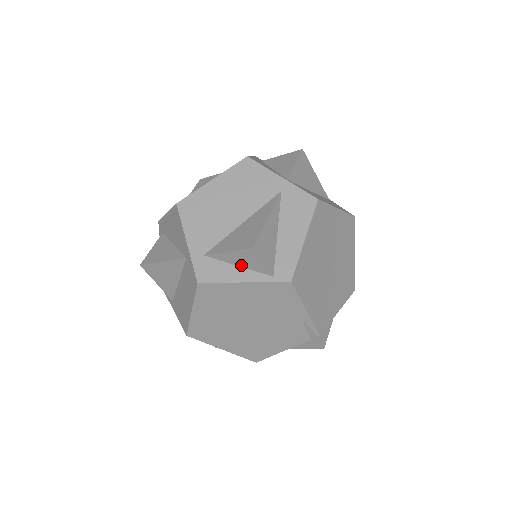
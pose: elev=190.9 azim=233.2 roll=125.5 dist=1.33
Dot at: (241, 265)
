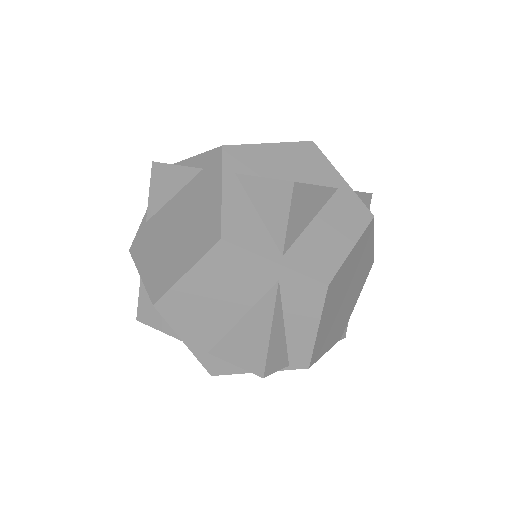
Dot at: occluded
